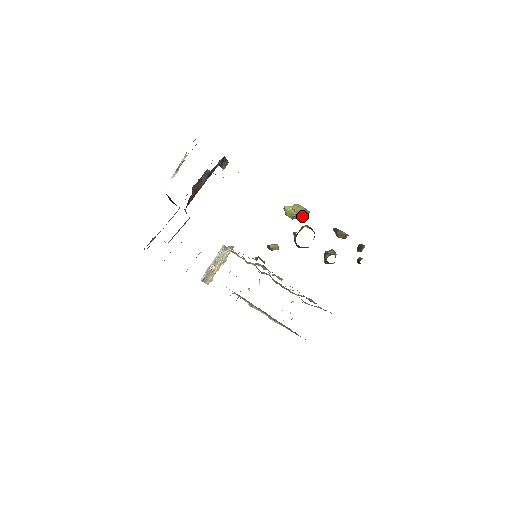
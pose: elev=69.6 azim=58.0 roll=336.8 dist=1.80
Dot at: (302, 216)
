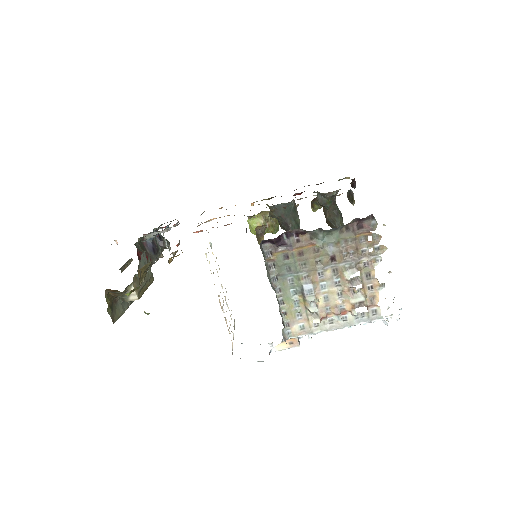
Dot at: (272, 220)
